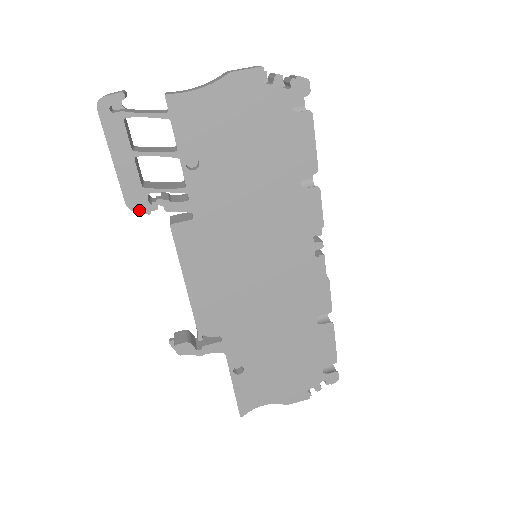
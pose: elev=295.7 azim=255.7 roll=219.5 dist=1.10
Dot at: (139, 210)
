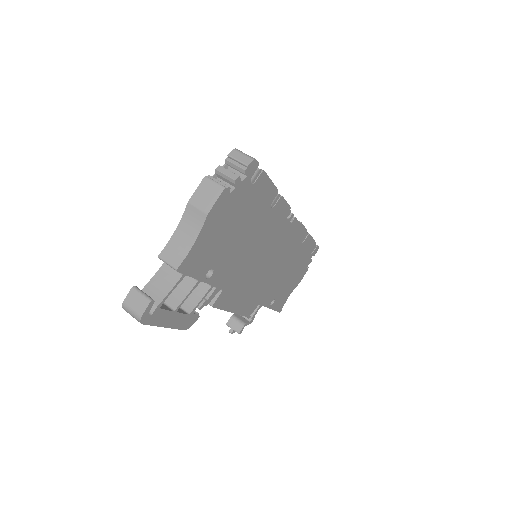
Dot at: (193, 323)
